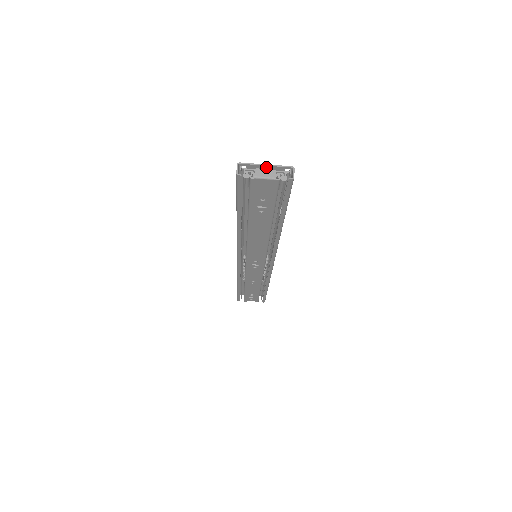
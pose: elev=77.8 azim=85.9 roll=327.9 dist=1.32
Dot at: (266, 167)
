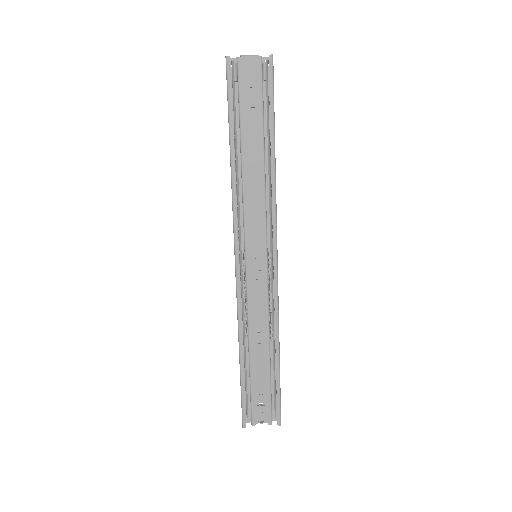
Dot at: occluded
